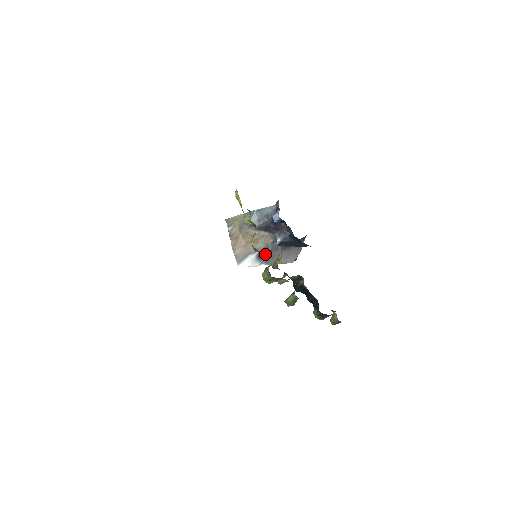
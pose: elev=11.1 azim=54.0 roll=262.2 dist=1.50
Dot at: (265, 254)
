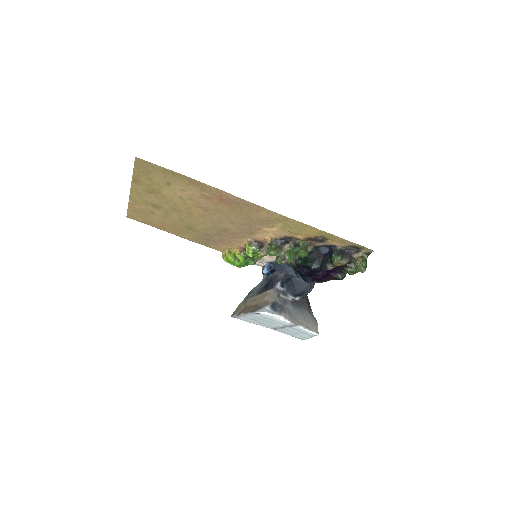
Dot at: (278, 307)
